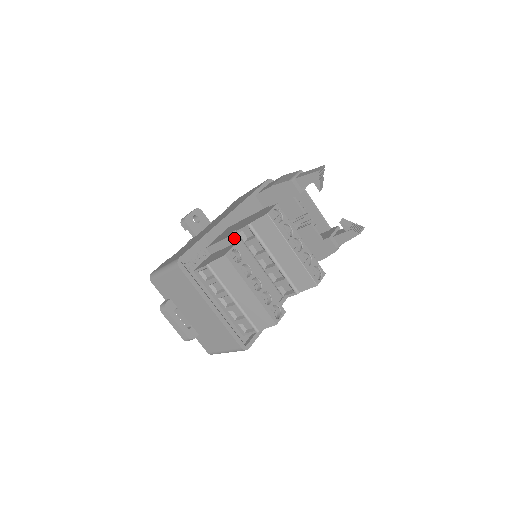
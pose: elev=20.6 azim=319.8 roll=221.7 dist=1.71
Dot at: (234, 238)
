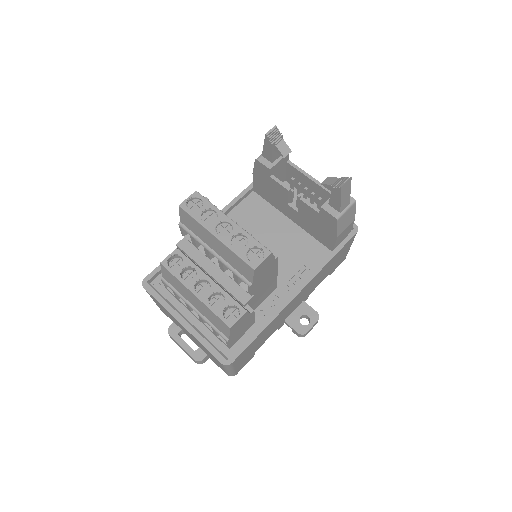
Dot at: (185, 243)
